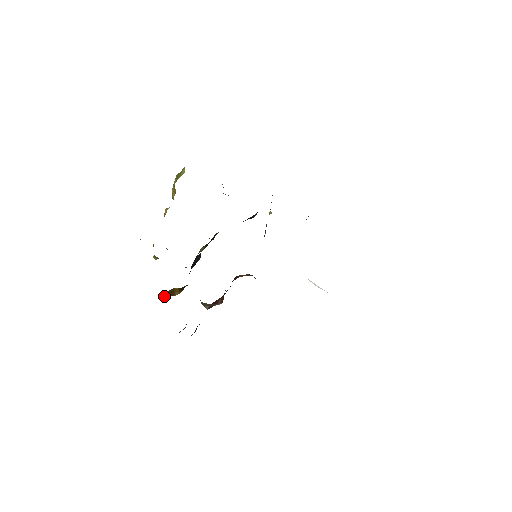
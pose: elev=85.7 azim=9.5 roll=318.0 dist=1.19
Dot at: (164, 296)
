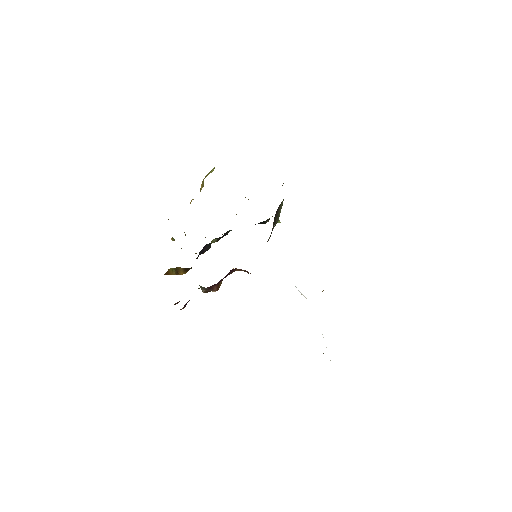
Dot at: (170, 272)
